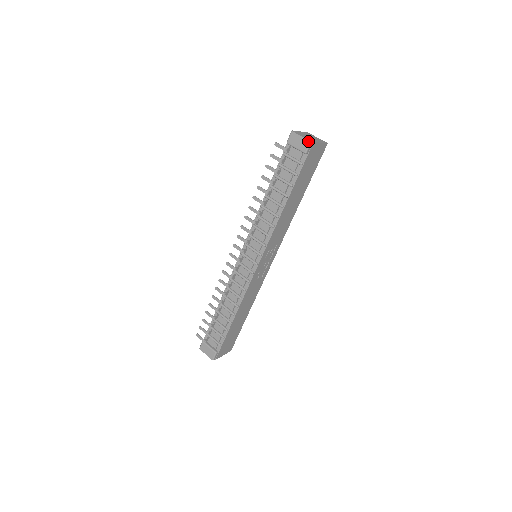
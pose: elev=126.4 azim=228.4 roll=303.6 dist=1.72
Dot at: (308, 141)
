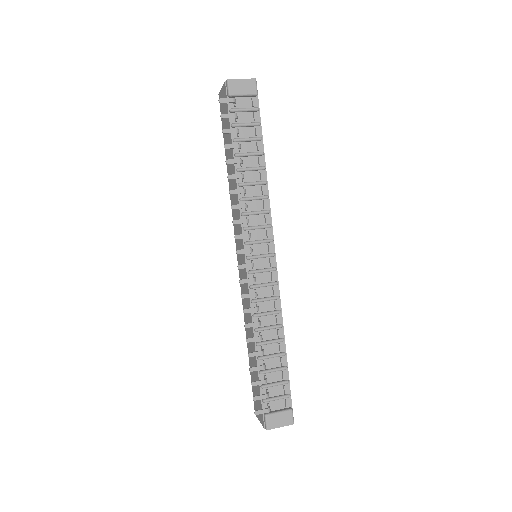
Dot at: (253, 80)
